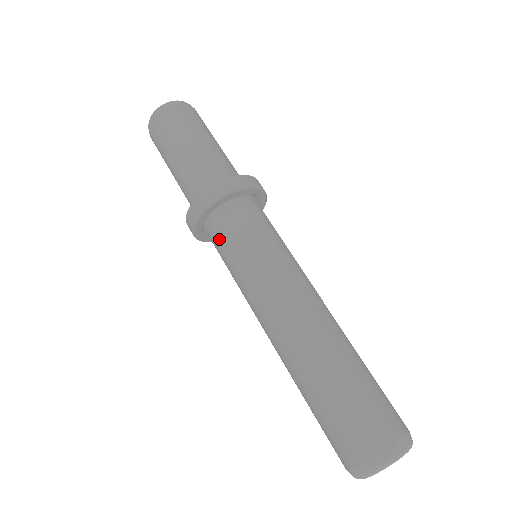
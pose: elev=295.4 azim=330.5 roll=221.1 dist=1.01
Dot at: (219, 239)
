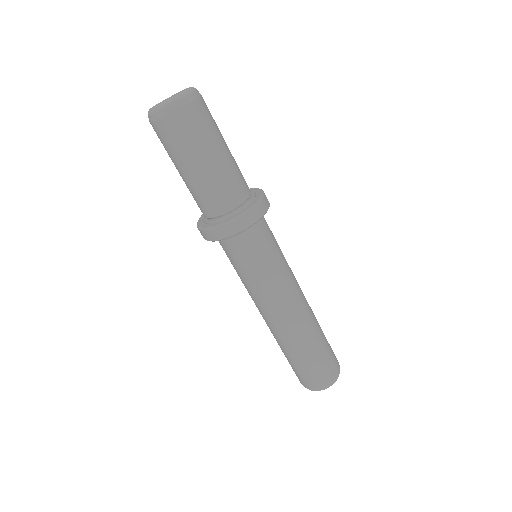
Dot at: (225, 252)
